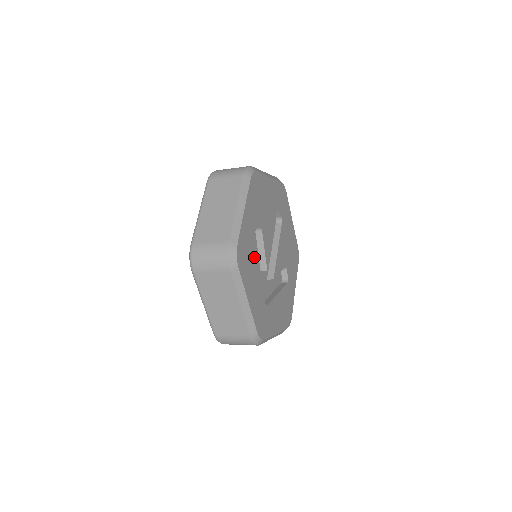
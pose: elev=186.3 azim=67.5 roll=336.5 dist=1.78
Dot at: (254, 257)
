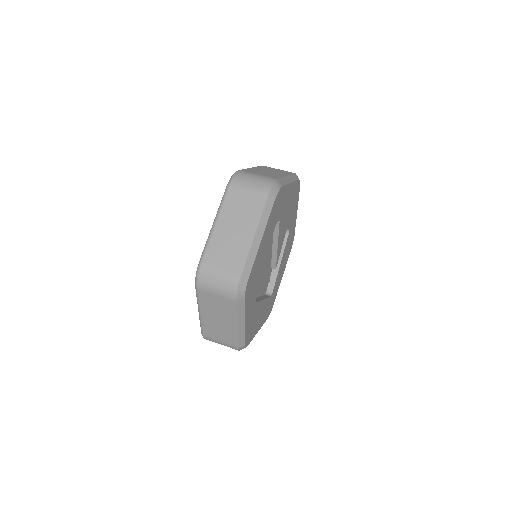
Dot at: (258, 309)
